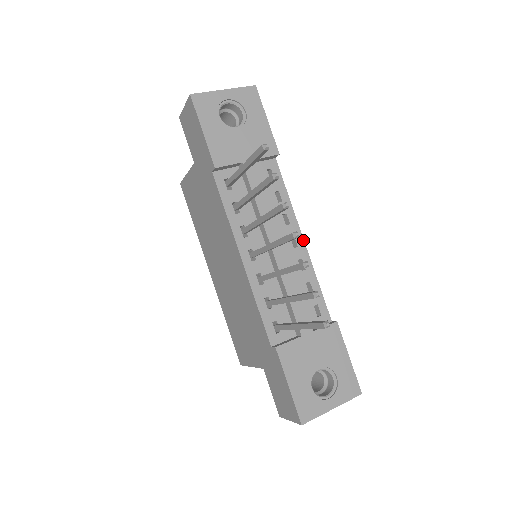
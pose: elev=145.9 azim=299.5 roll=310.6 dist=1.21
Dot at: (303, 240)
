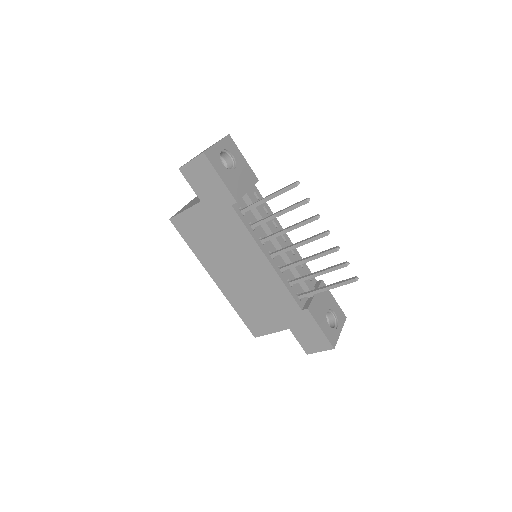
Dot at: (287, 235)
